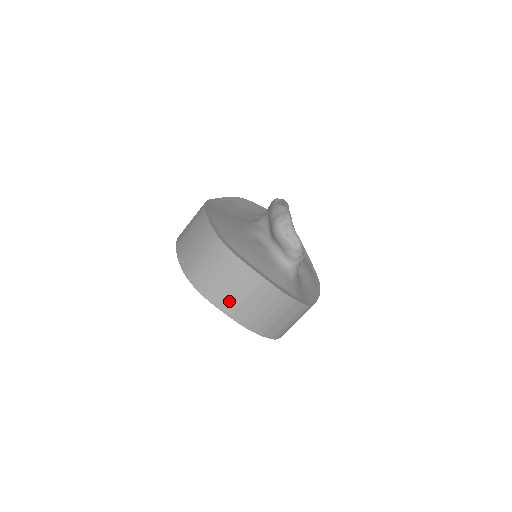
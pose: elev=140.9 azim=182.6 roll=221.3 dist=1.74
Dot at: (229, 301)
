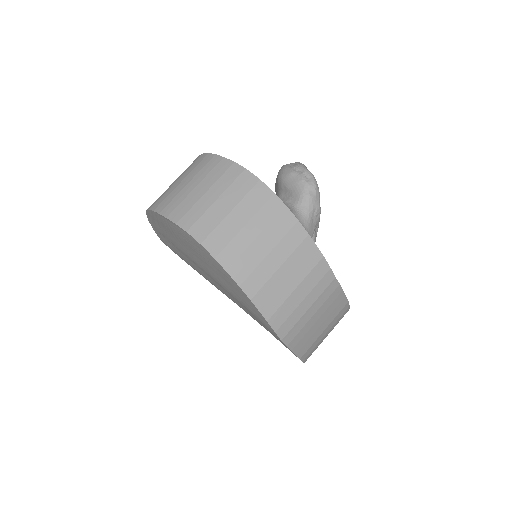
Dot at: (203, 217)
